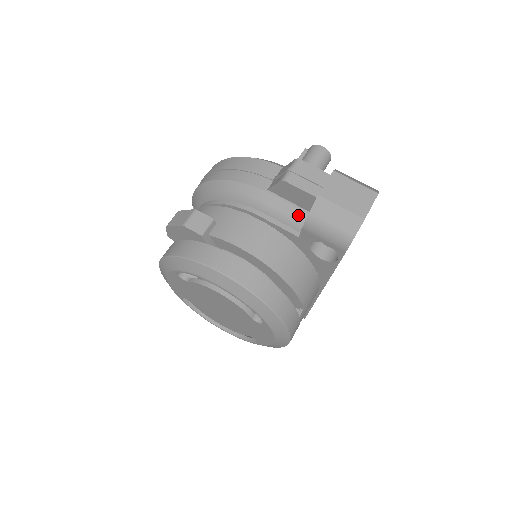
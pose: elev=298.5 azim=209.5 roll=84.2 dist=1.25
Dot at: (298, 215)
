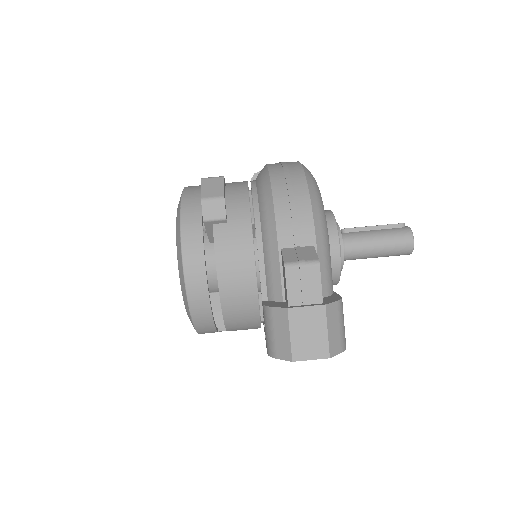
Dot at: (277, 290)
